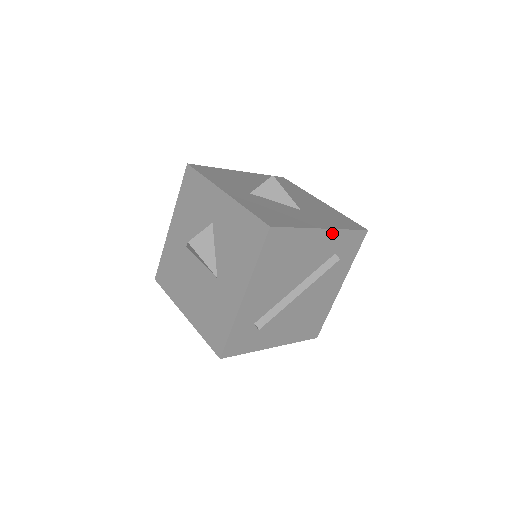
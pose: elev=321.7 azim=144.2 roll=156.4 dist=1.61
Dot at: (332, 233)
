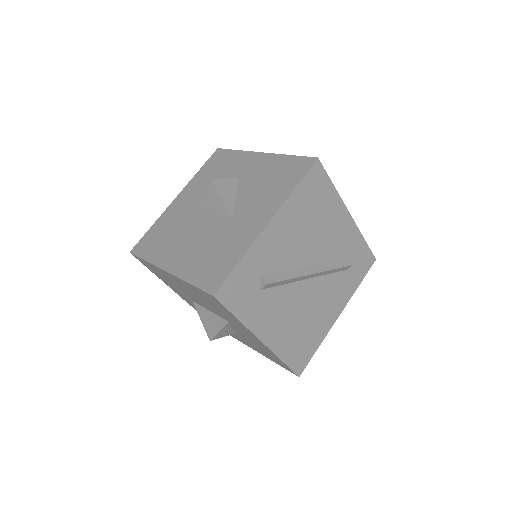
Dot at: (353, 228)
